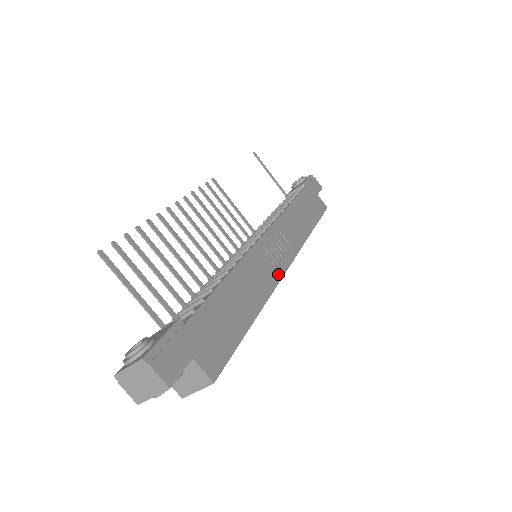
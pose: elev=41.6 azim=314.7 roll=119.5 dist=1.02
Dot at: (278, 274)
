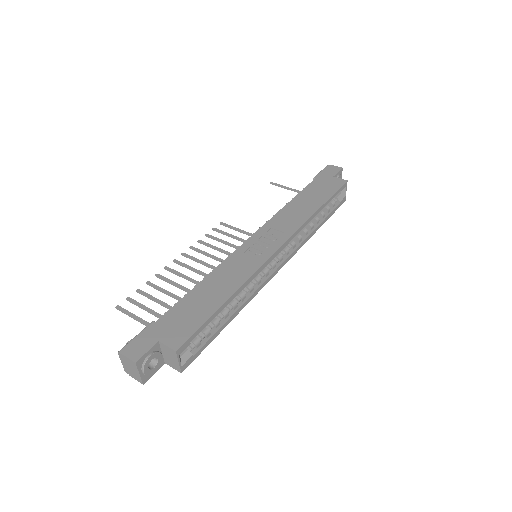
Dot at: (263, 259)
